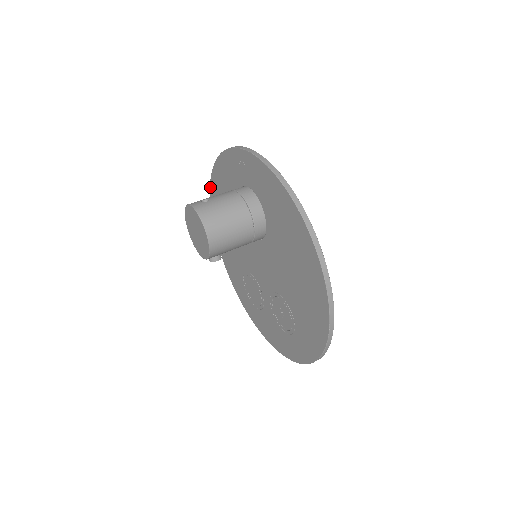
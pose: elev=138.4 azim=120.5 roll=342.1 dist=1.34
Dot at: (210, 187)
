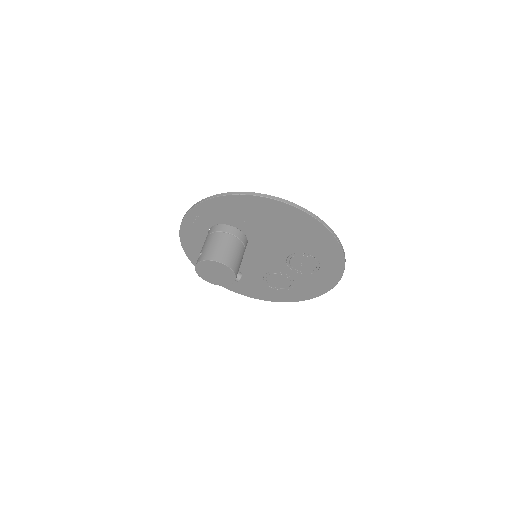
Dot at: (194, 265)
